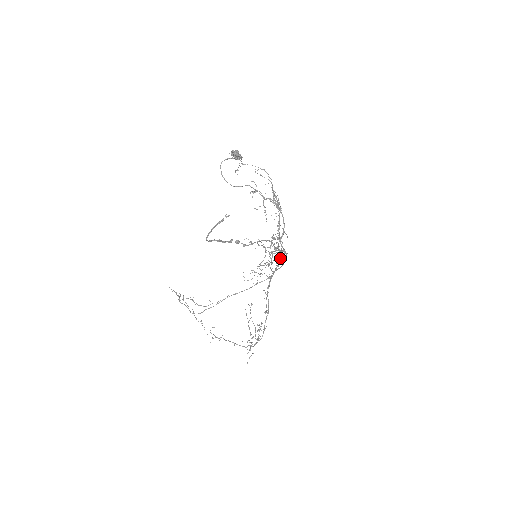
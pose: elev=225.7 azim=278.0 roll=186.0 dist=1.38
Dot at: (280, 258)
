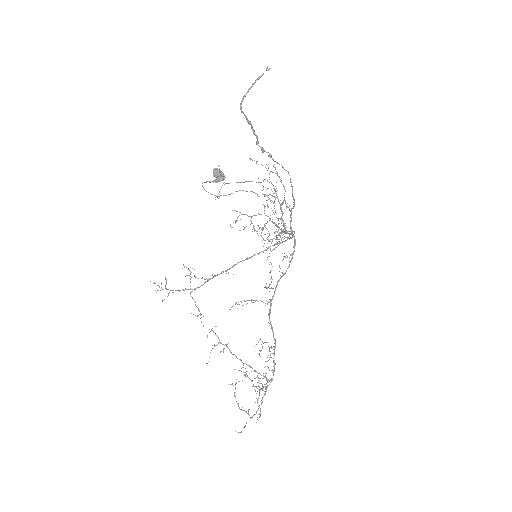
Dot at: occluded
